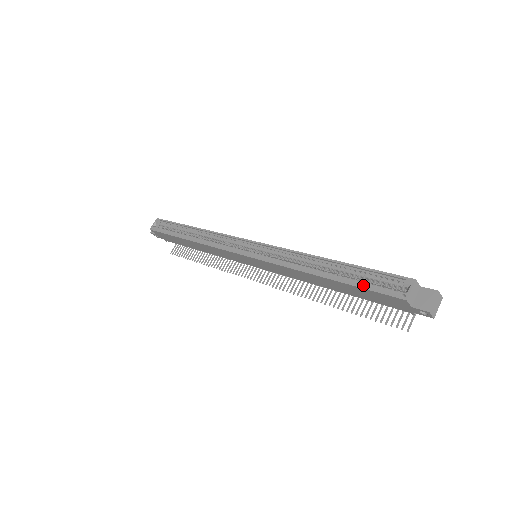
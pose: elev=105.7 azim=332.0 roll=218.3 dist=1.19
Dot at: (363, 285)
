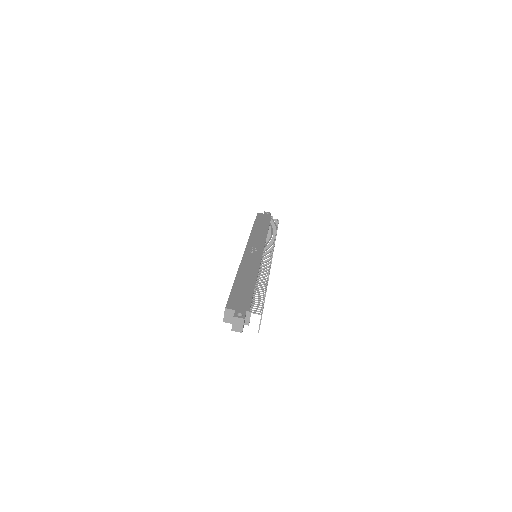
Dot at: occluded
